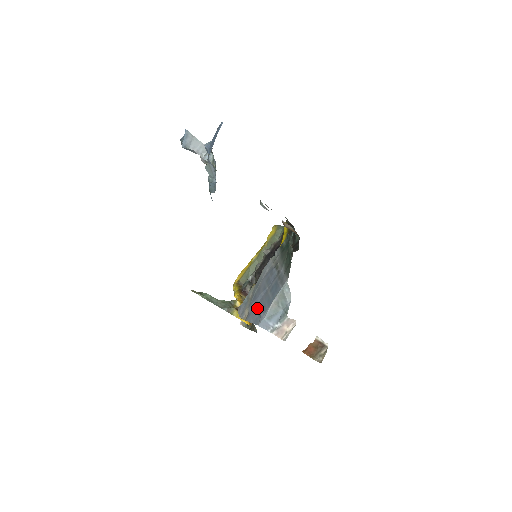
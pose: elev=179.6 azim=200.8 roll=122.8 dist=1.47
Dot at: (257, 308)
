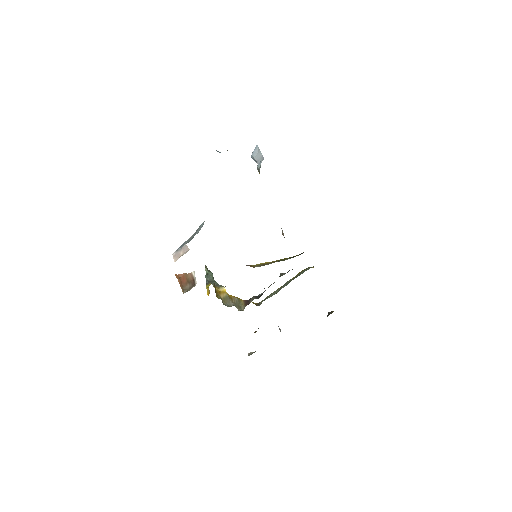
Dot at: occluded
